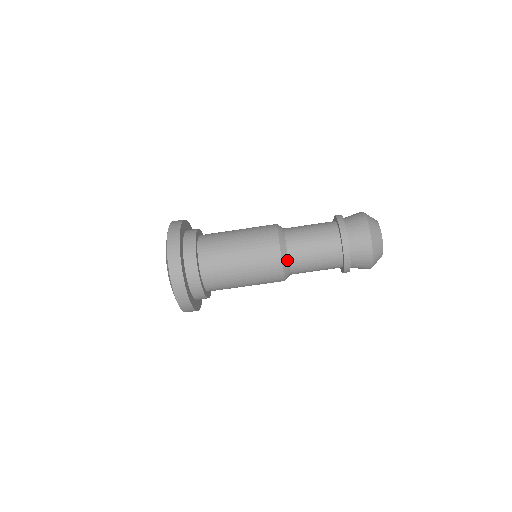
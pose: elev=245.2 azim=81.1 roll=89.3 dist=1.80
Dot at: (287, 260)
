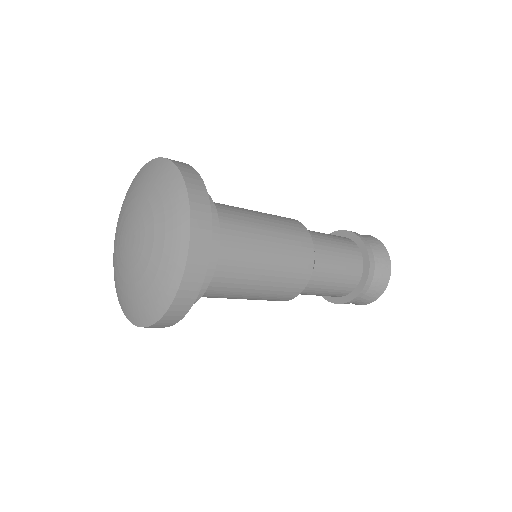
Dot at: occluded
